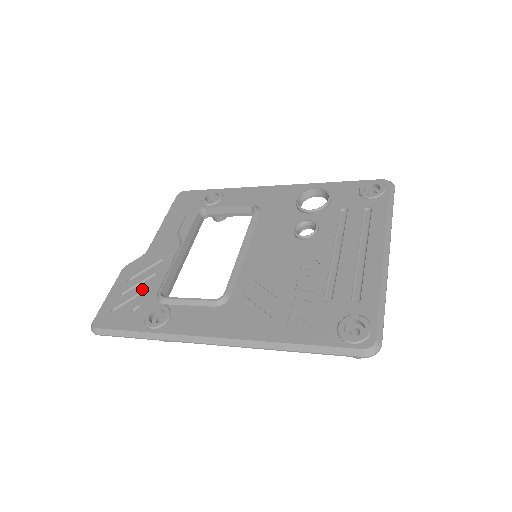
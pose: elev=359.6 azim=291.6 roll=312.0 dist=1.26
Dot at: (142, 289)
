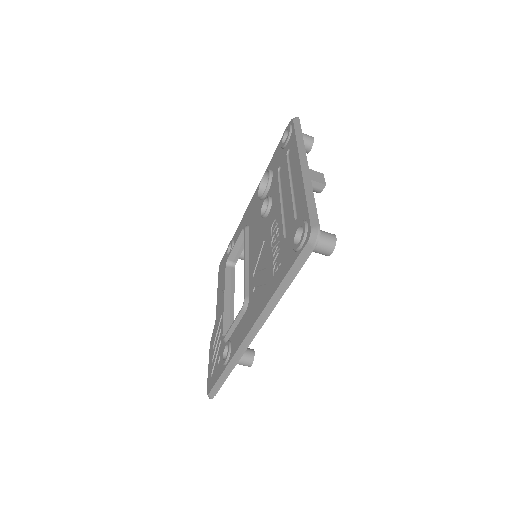
Dot at: (218, 345)
